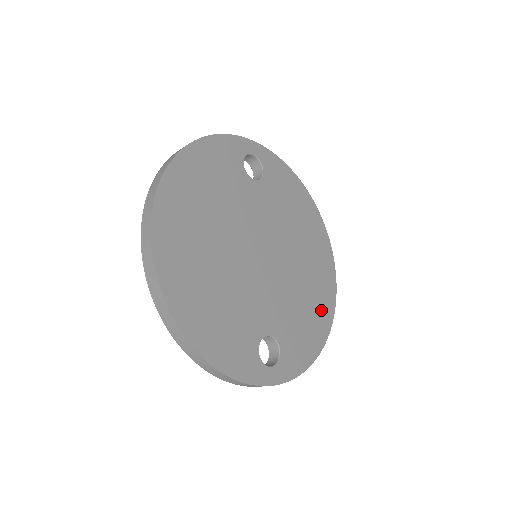
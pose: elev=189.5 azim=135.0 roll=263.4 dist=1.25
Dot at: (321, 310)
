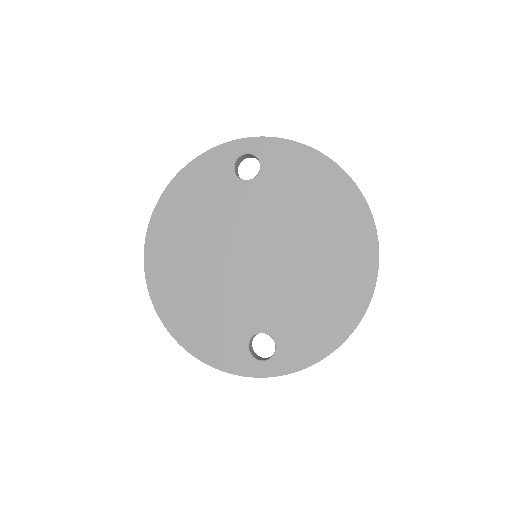
Dot at: (345, 300)
